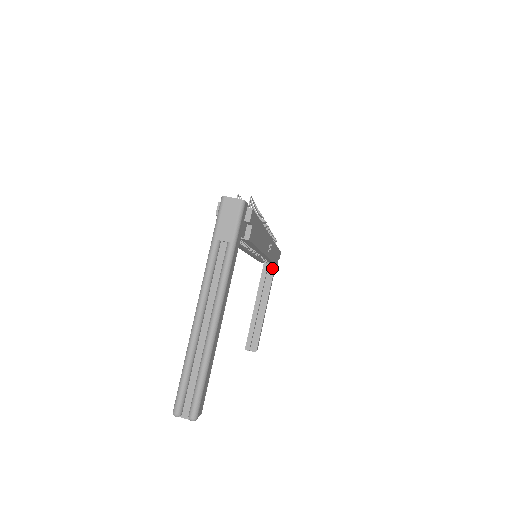
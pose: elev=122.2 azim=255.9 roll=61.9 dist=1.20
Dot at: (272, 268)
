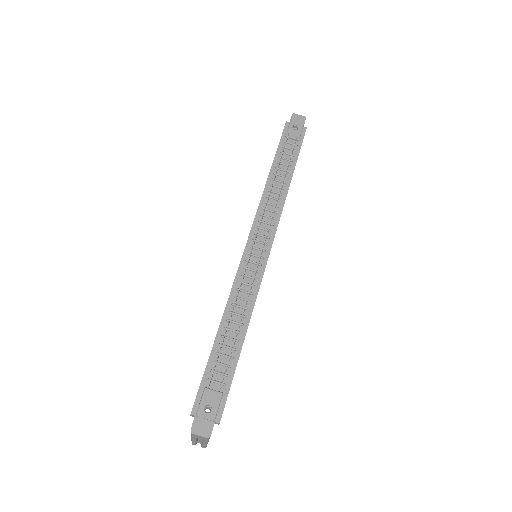
Dot at: occluded
